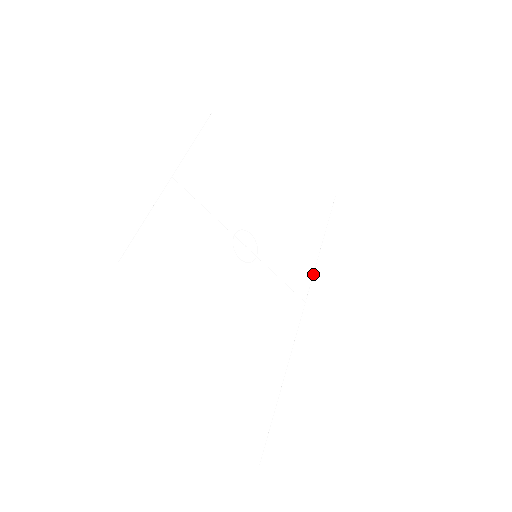
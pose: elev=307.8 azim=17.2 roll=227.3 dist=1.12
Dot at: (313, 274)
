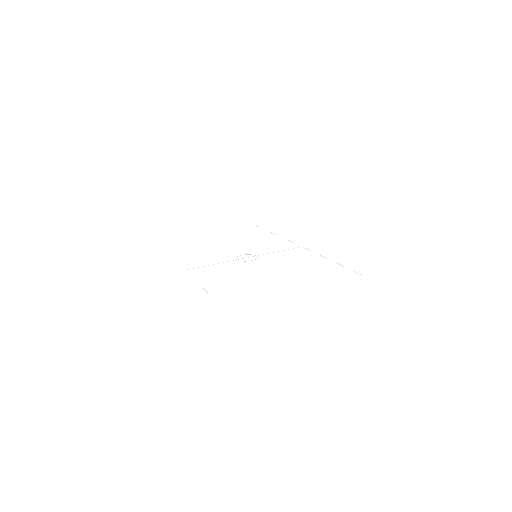
Dot at: (290, 241)
